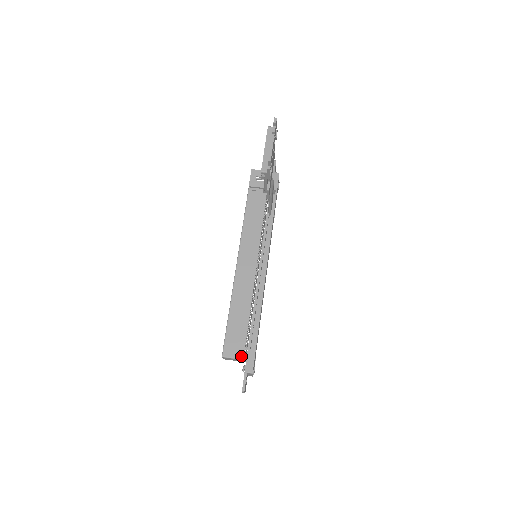
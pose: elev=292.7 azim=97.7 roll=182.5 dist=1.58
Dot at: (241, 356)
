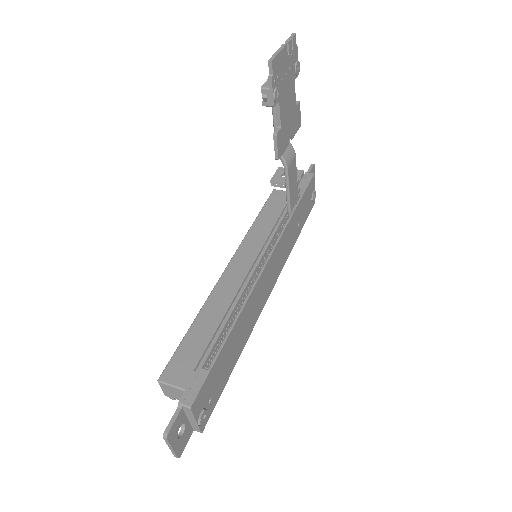
Dot at: (187, 385)
